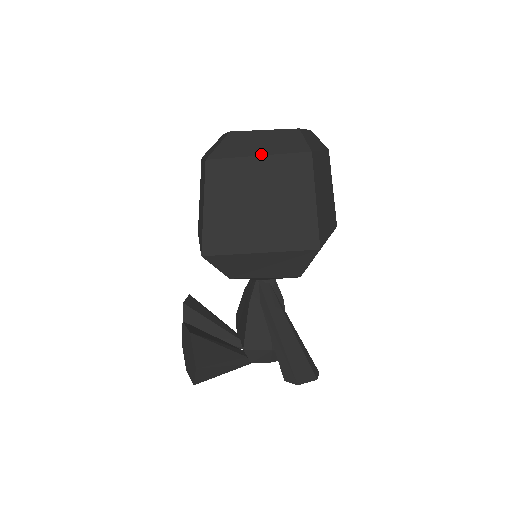
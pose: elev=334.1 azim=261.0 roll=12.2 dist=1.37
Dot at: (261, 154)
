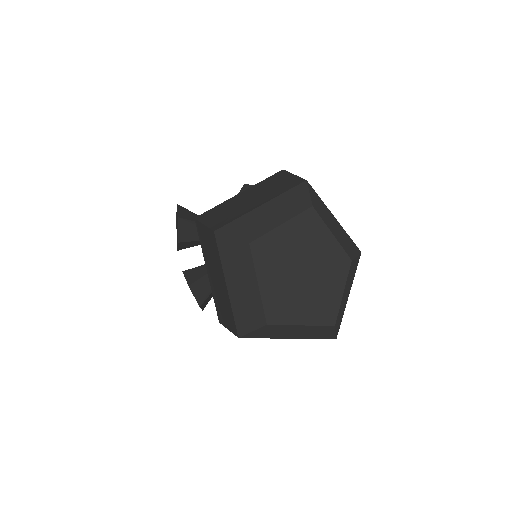
Dot at: (292, 338)
